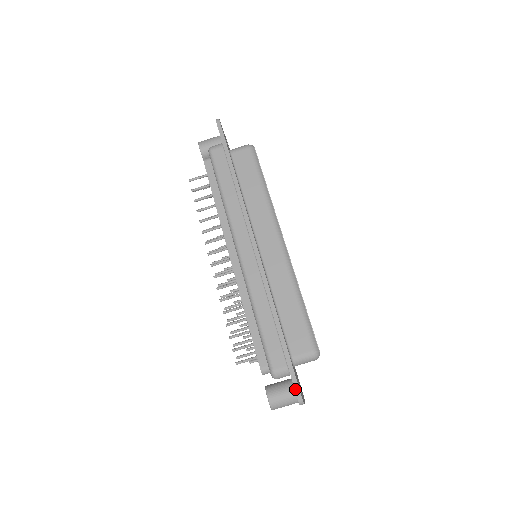
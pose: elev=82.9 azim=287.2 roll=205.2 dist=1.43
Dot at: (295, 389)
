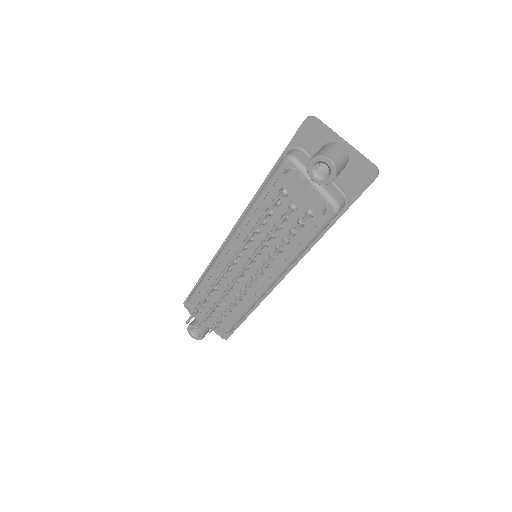
Dot at: (299, 128)
